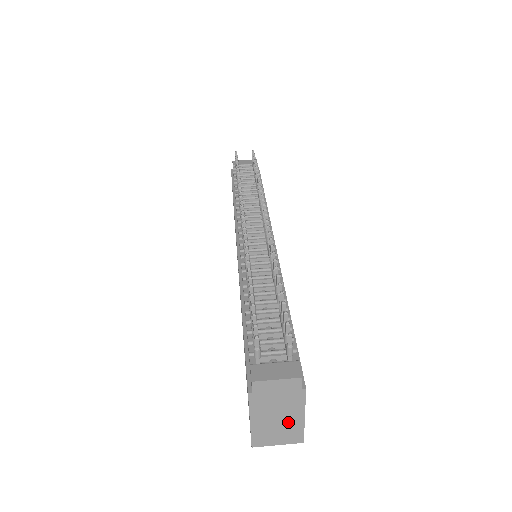
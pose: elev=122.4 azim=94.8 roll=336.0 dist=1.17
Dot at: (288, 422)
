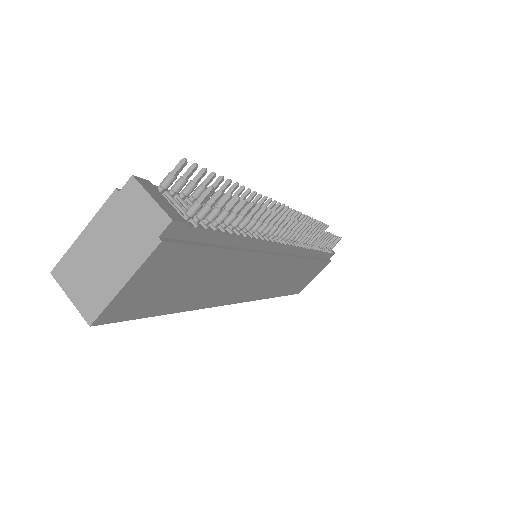
Dot at: (107, 274)
